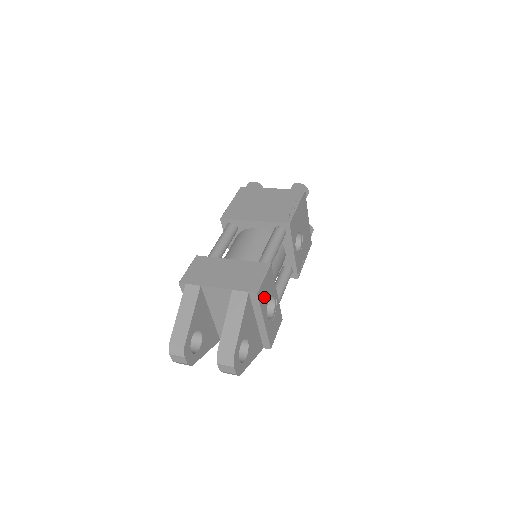
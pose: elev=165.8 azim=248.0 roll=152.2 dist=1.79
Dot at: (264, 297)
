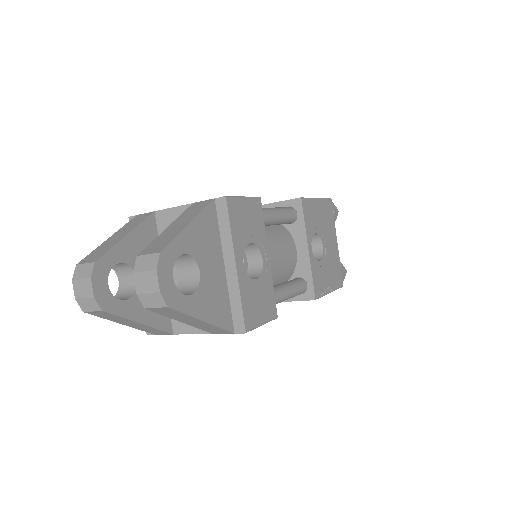
Dot at: (240, 225)
